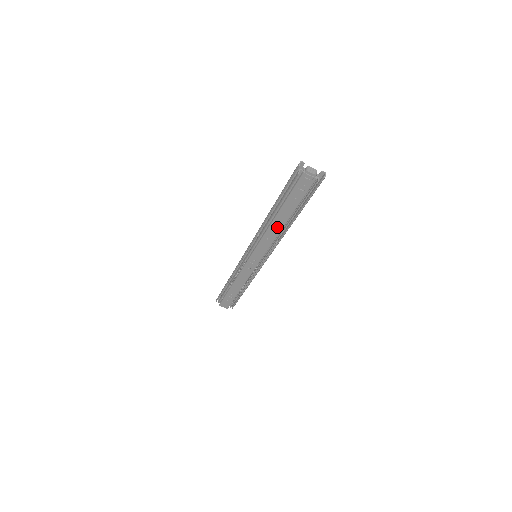
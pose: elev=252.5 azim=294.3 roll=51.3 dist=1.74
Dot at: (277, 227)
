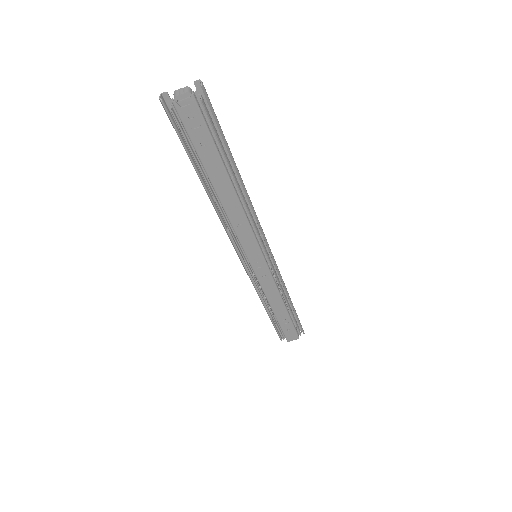
Dot at: (231, 201)
